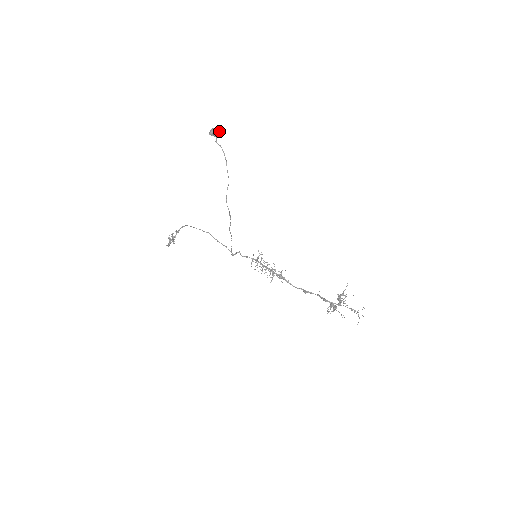
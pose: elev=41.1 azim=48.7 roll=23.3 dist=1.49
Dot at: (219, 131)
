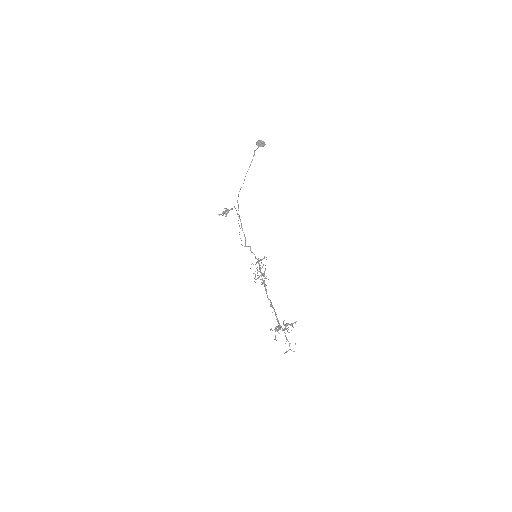
Dot at: (262, 144)
